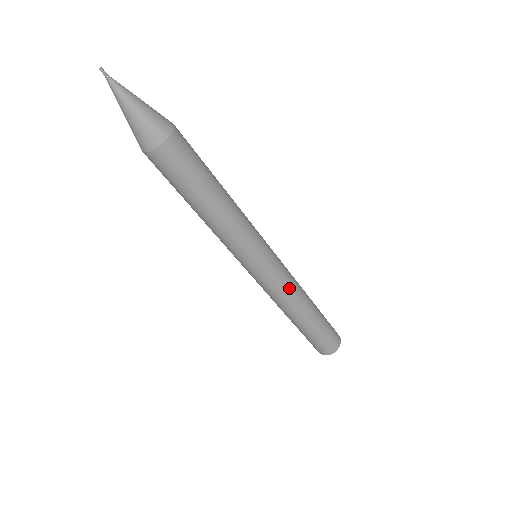
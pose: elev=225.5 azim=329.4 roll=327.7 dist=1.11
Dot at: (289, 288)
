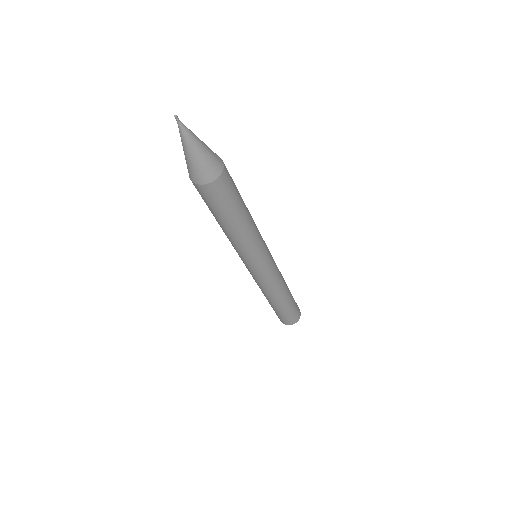
Dot at: (271, 285)
